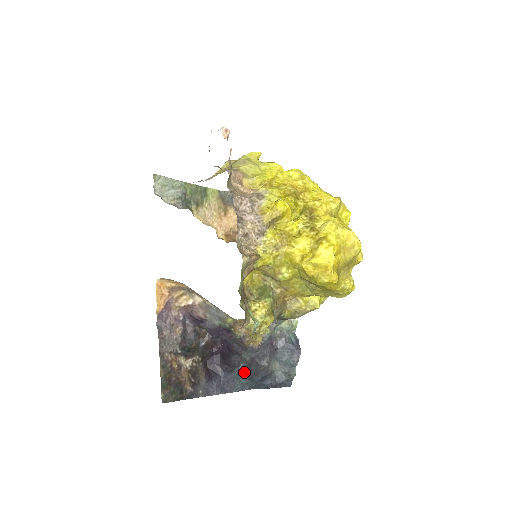
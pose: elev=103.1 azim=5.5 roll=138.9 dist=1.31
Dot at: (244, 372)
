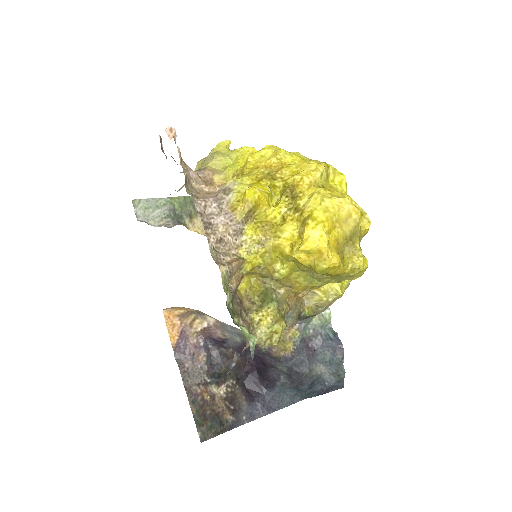
Dot at: (287, 384)
